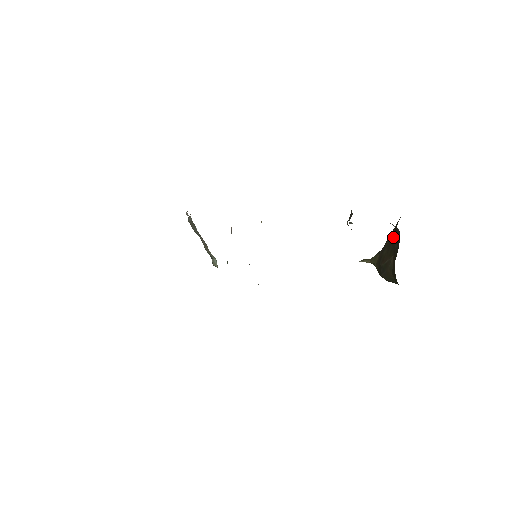
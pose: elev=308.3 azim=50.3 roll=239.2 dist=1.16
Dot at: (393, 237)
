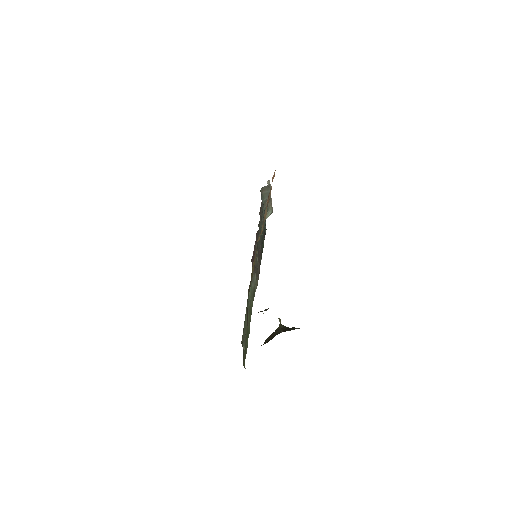
Dot at: (275, 335)
